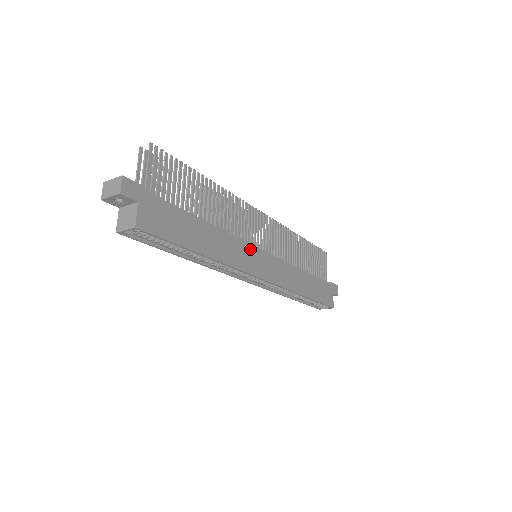
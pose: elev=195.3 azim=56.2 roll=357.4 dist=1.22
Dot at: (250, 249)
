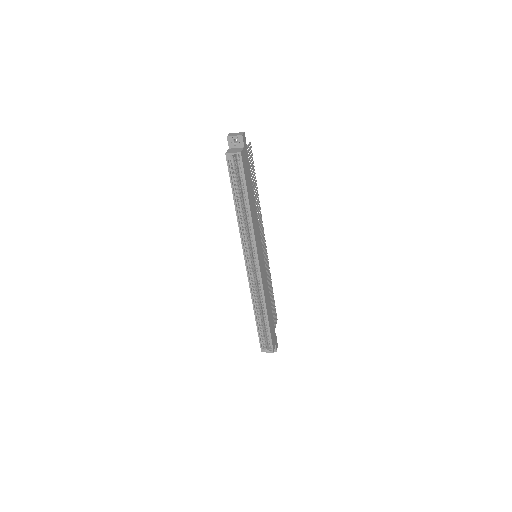
Dot at: (260, 241)
